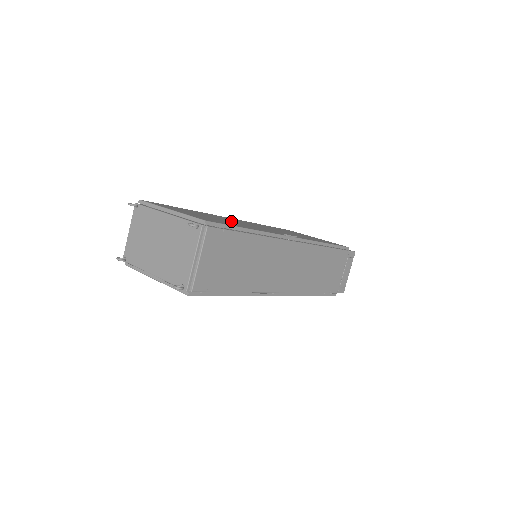
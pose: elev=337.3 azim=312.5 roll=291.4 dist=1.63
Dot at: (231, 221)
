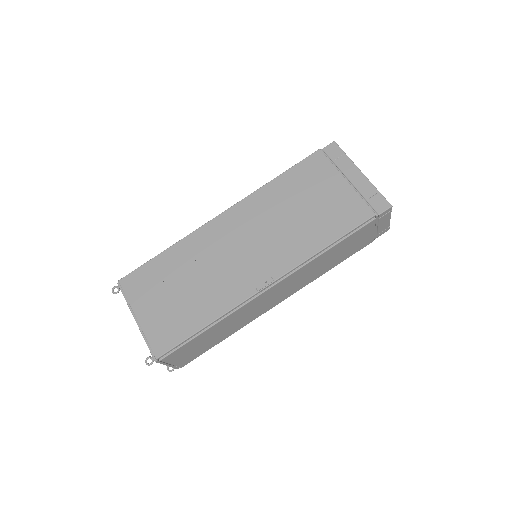
Dot at: (203, 276)
